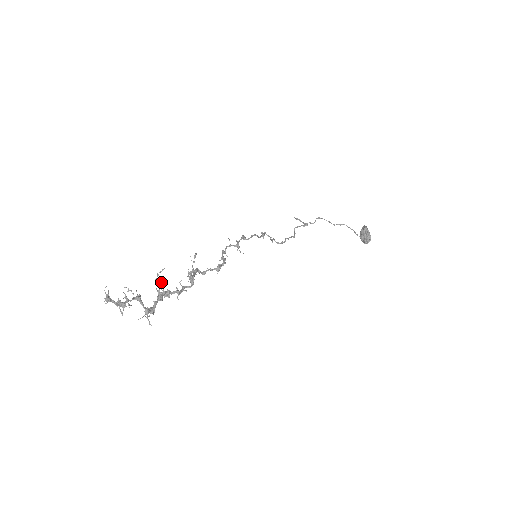
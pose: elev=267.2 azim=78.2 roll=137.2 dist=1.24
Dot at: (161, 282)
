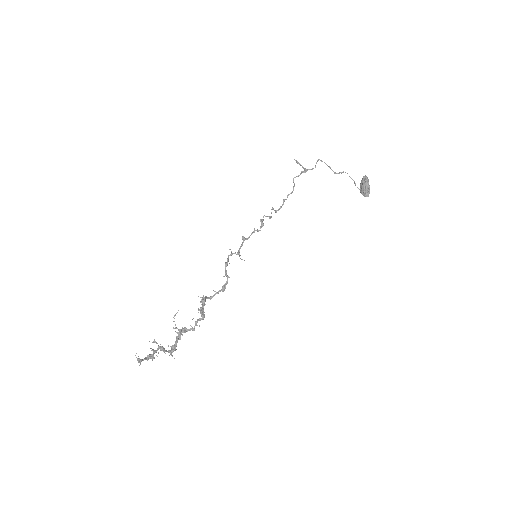
Dot at: (178, 329)
